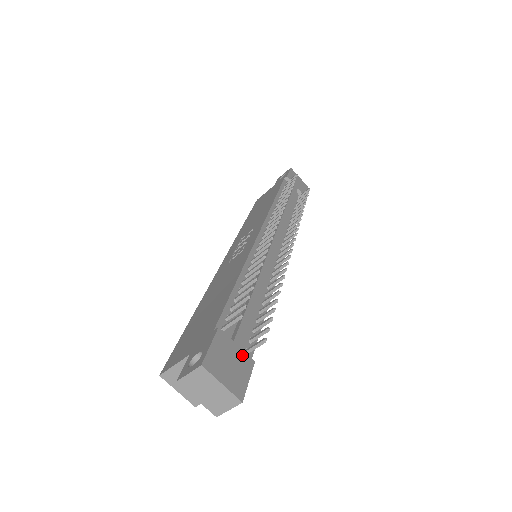
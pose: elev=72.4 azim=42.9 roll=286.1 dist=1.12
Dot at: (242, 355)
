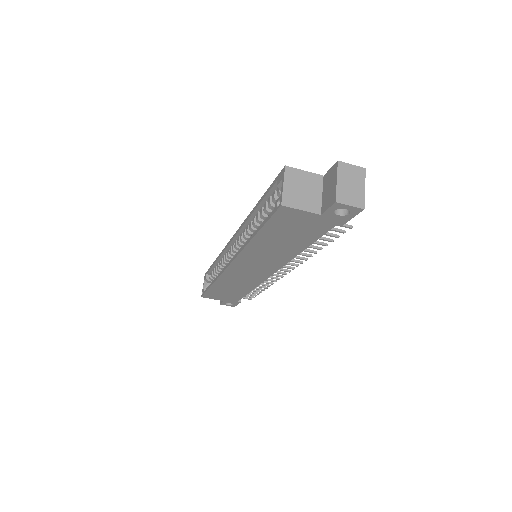
Dot at: occluded
